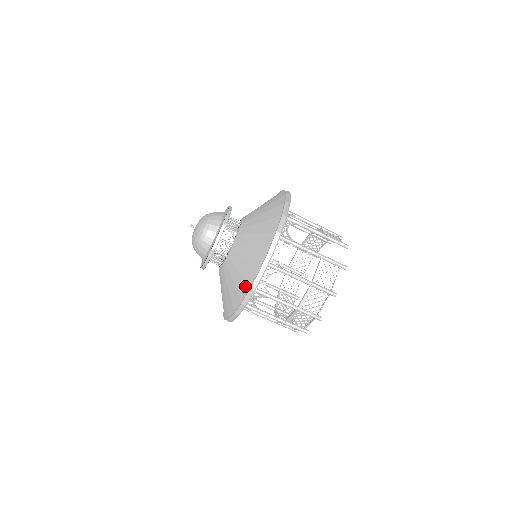
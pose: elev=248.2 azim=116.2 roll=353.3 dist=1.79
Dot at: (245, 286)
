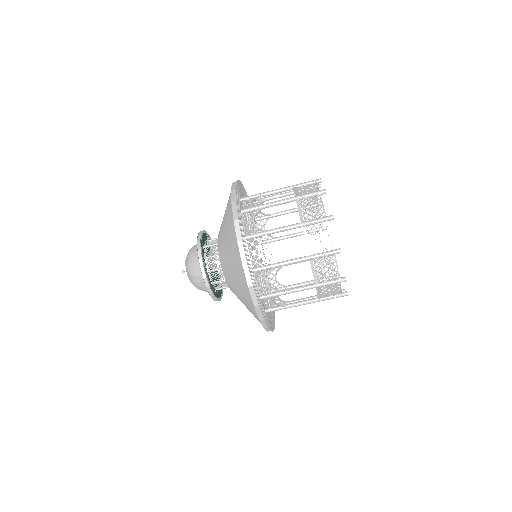
Dot at: (232, 229)
